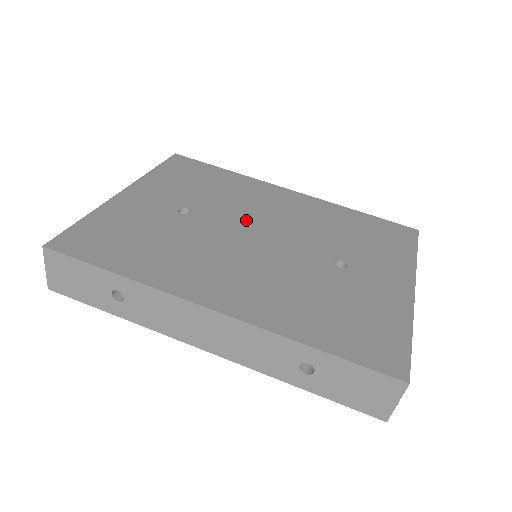
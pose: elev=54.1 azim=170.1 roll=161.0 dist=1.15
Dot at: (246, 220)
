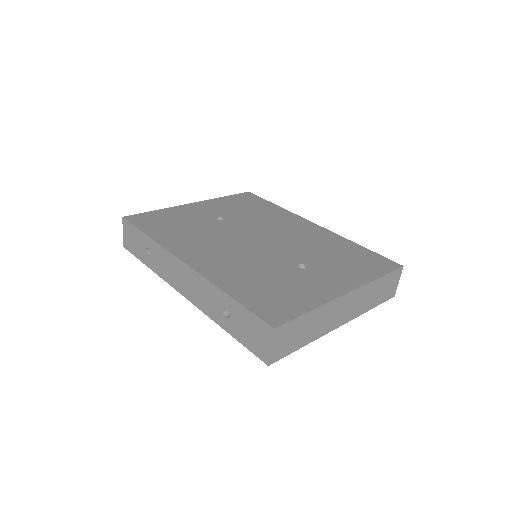
Dot at: (258, 231)
